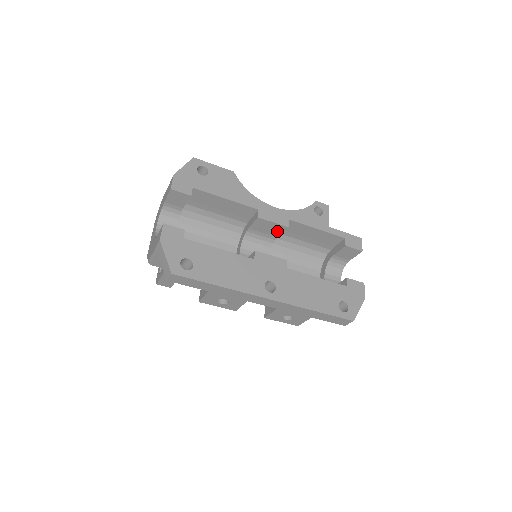
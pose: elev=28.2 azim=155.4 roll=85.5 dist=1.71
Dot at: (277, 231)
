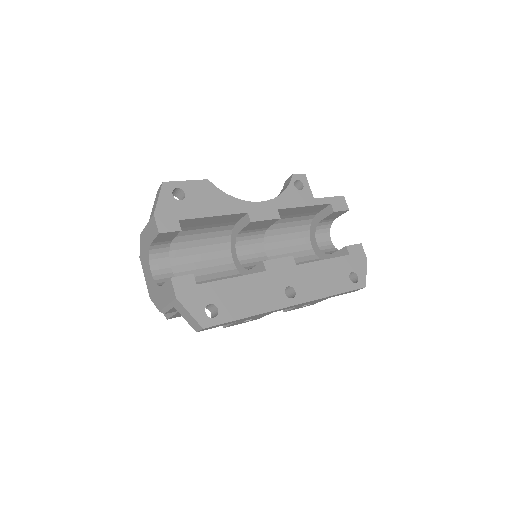
Dot at: (269, 224)
